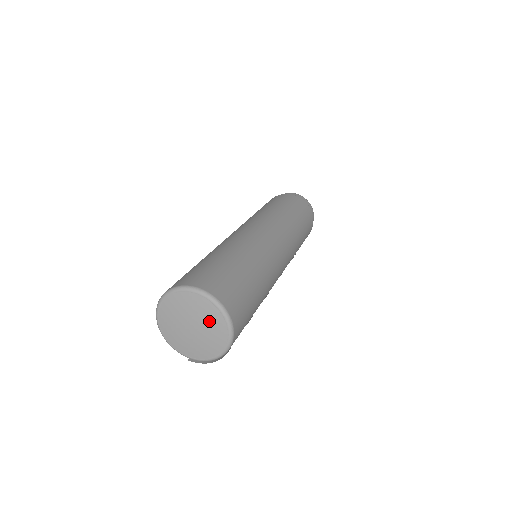
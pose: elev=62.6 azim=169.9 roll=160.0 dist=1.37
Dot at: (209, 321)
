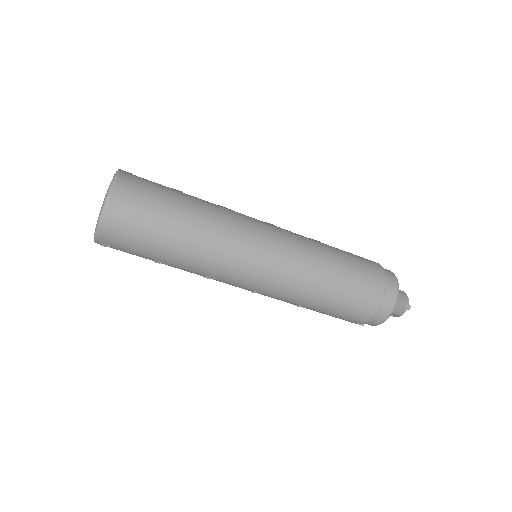
Dot at: occluded
